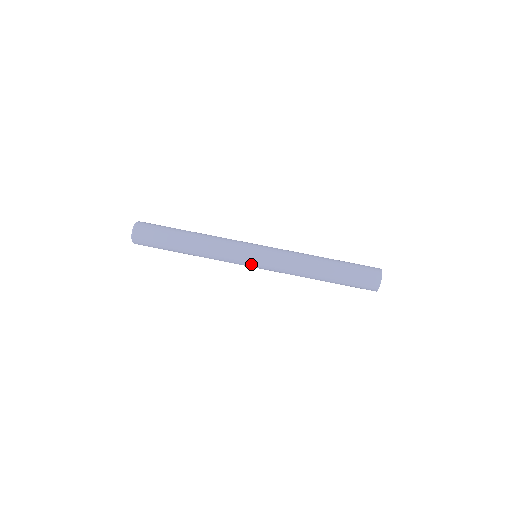
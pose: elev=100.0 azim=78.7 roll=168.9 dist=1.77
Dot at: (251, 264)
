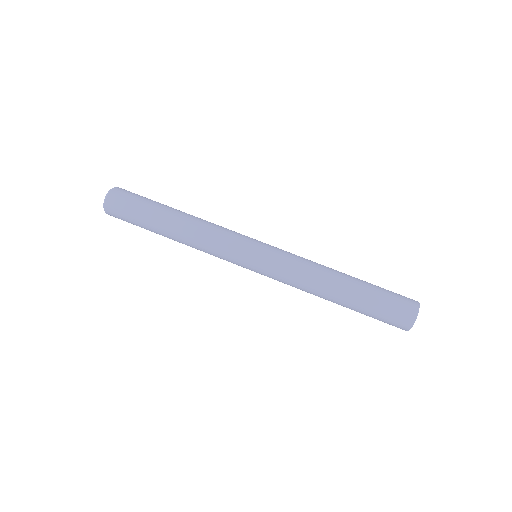
Dot at: (247, 264)
